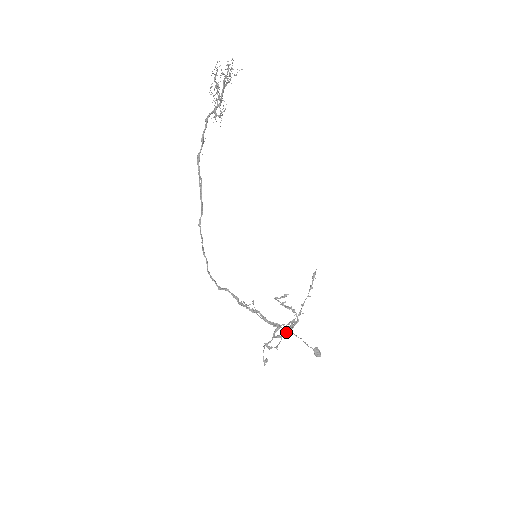
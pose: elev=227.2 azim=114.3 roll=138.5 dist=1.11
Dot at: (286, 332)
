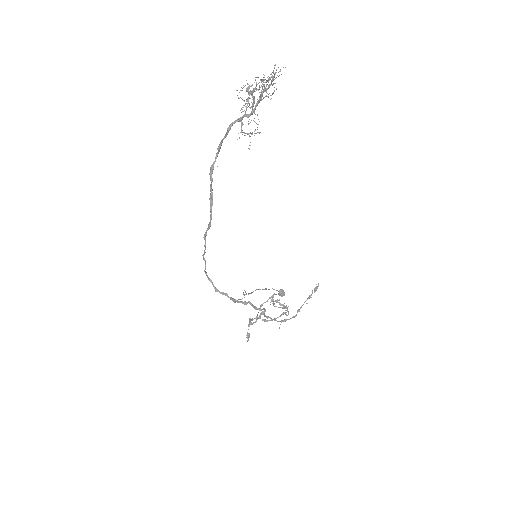
Dot at: occluded
